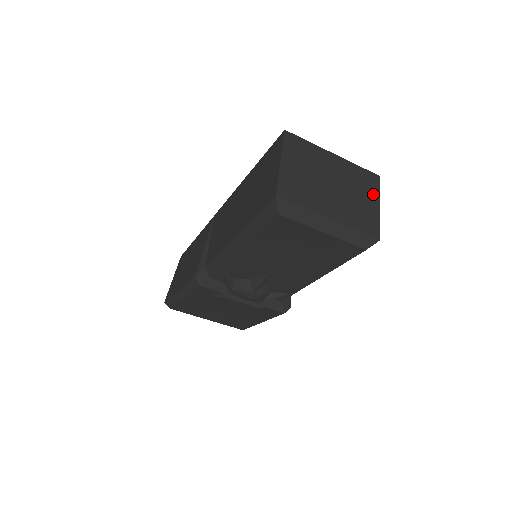
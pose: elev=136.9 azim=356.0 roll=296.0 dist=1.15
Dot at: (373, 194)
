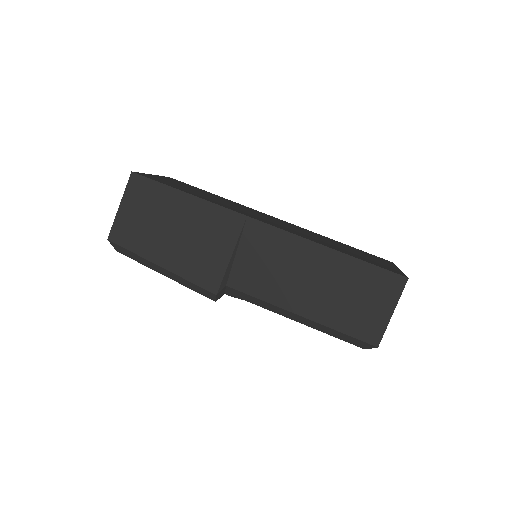
Dot at: occluded
